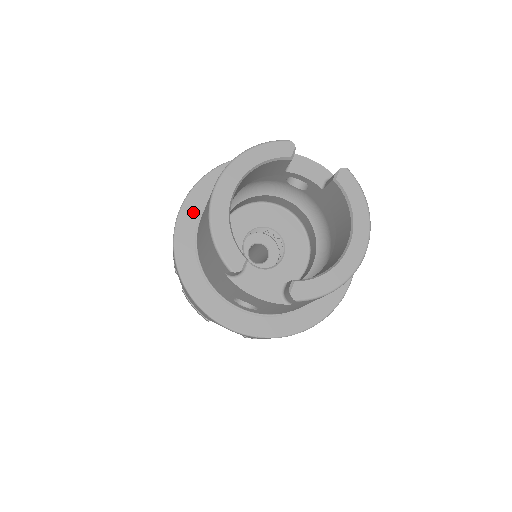
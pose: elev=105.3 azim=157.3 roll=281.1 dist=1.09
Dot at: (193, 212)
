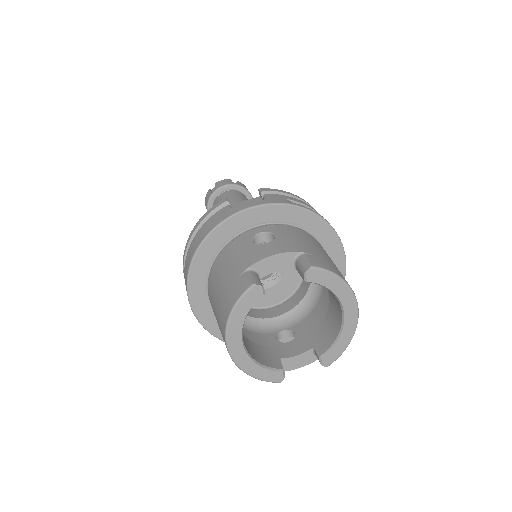
Dot at: (202, 305)
